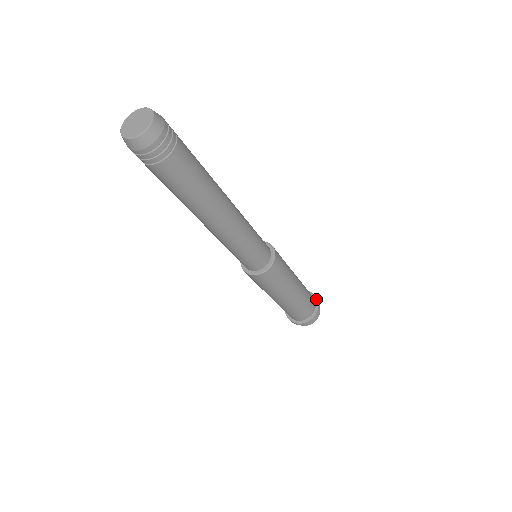
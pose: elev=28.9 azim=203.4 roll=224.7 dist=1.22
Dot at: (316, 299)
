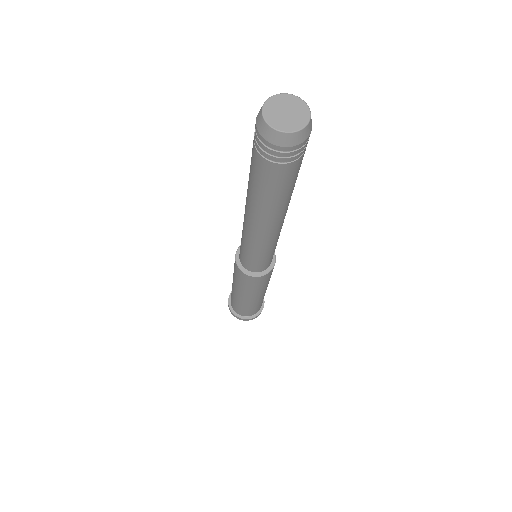
Dot at: occluded
